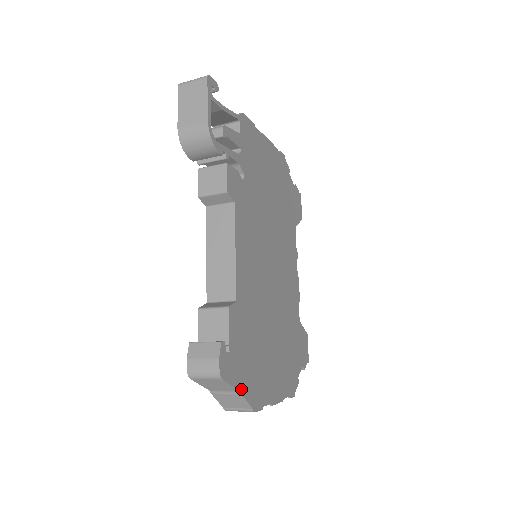
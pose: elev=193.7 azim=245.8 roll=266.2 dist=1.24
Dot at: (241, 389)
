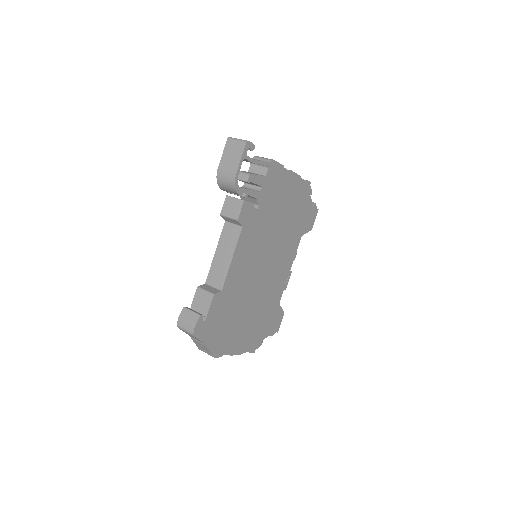
Dot at: (207, 343)
